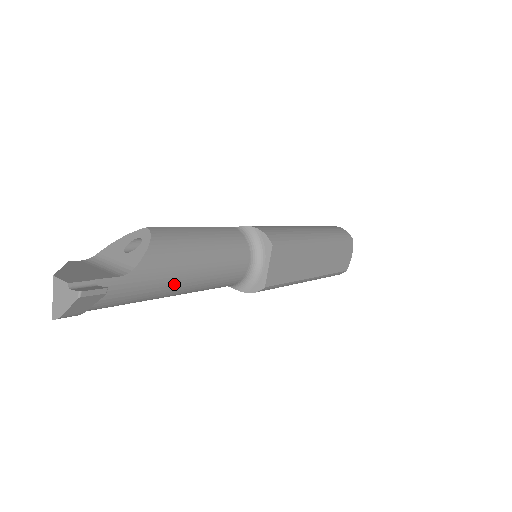
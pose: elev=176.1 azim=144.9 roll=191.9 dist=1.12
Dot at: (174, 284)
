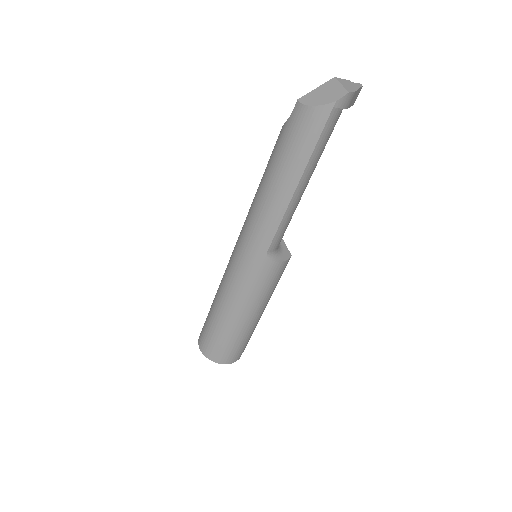
Dot at: occluded
